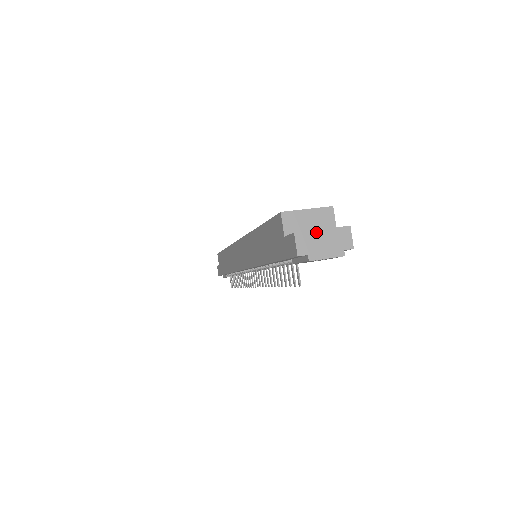
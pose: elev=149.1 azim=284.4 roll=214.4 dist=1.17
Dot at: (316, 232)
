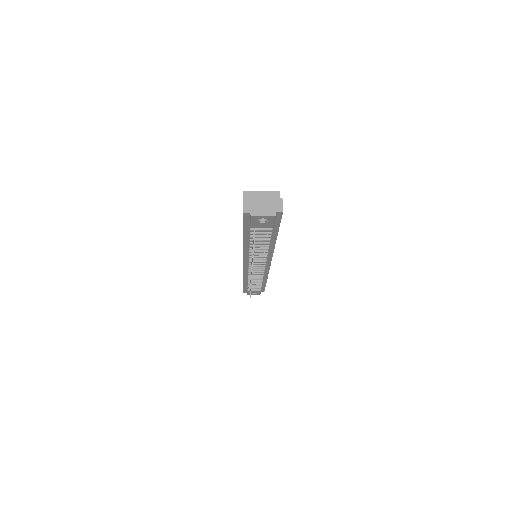
Dot at: (258, 199)
